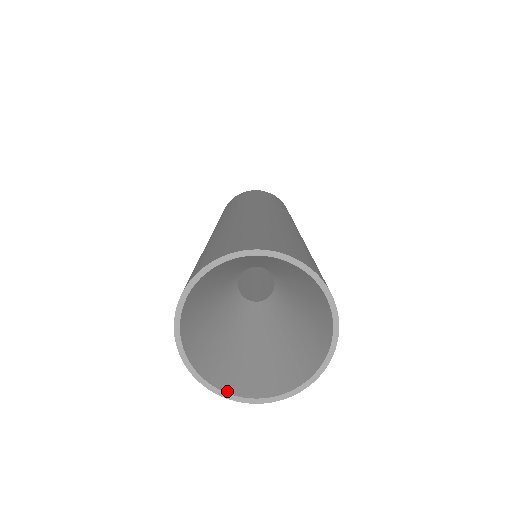
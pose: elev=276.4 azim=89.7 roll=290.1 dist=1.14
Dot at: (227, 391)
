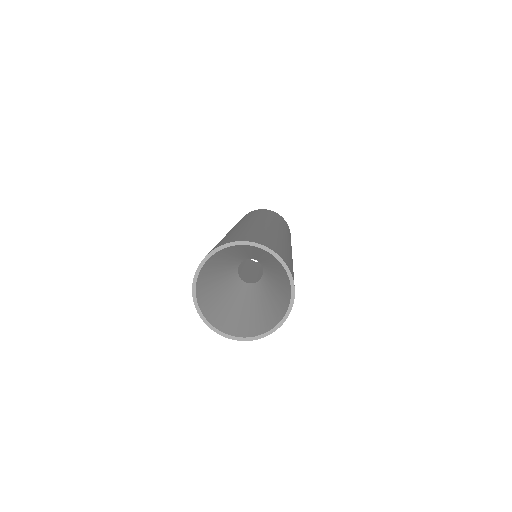
Dot at: (222, 331)
